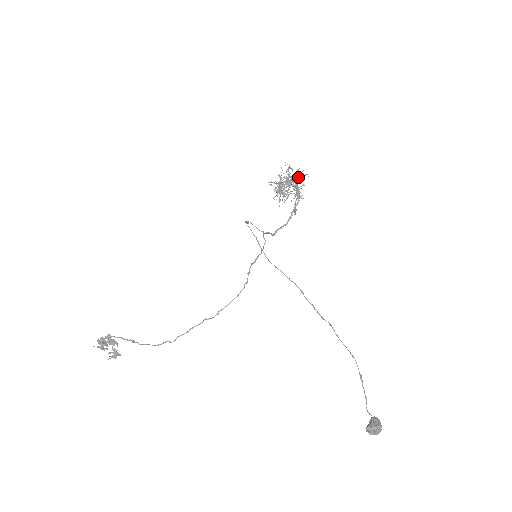
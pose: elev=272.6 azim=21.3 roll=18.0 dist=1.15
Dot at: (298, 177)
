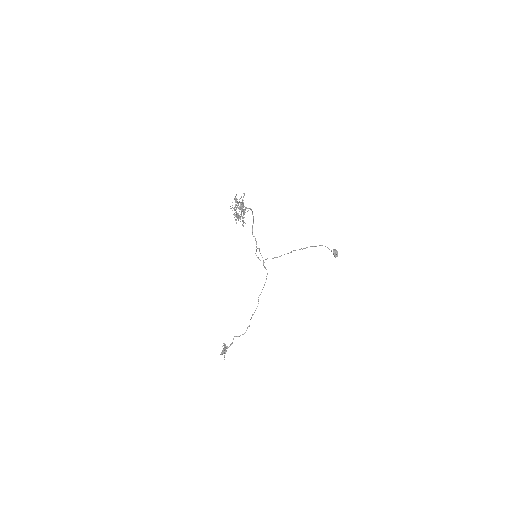
Dot at: occluded
